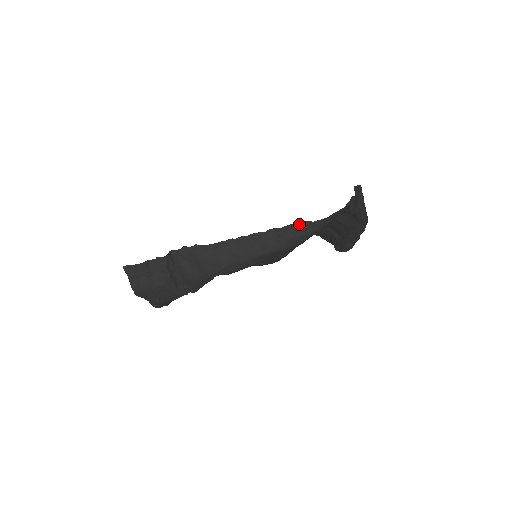
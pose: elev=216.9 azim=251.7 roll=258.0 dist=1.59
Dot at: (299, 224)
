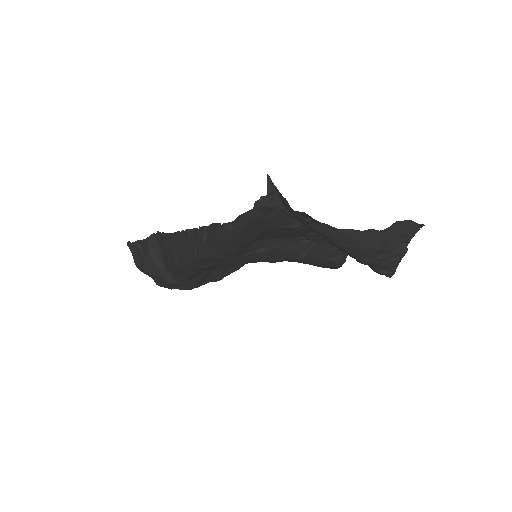
Dot at: (215, 225)
